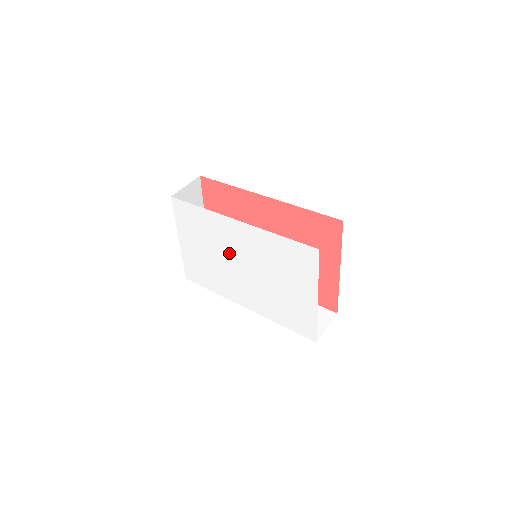
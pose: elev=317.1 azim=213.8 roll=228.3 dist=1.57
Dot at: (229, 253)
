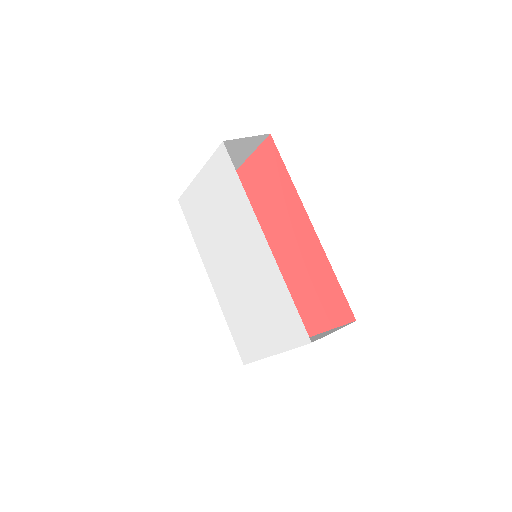
Dot at: (233, 240)
